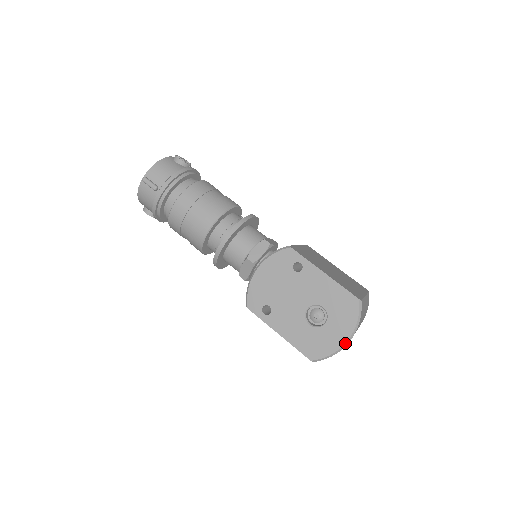
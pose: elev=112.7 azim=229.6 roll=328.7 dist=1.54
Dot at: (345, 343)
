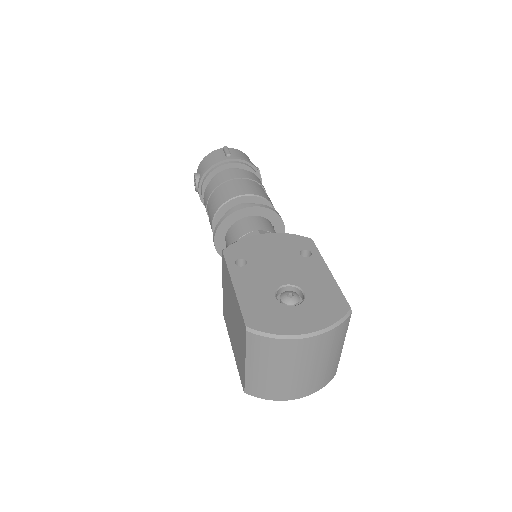
Dot at: (302, 334)
